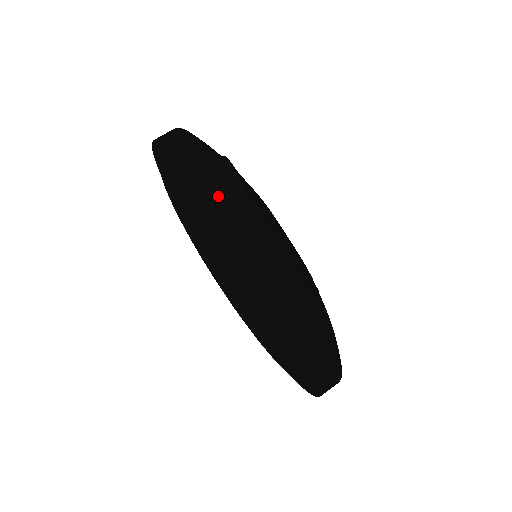
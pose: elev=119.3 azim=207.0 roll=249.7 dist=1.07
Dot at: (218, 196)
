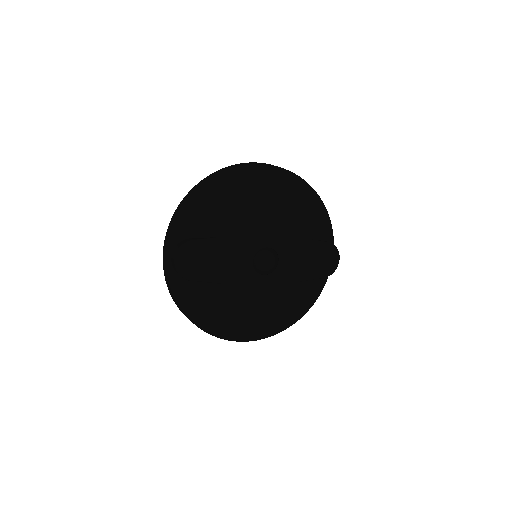
Dot at: (172, 265)
